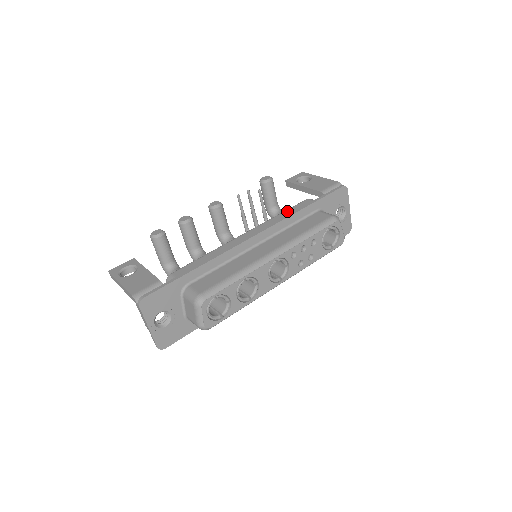
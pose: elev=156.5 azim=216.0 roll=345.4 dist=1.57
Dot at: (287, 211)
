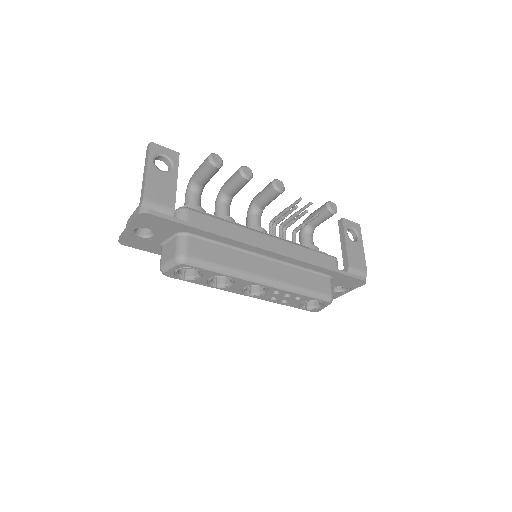
Dot at: (313, 252)
